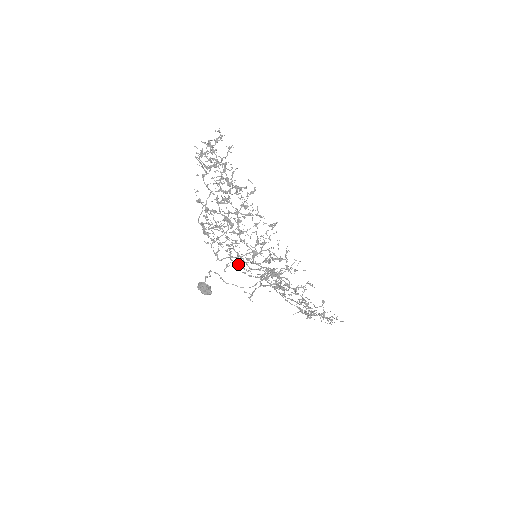
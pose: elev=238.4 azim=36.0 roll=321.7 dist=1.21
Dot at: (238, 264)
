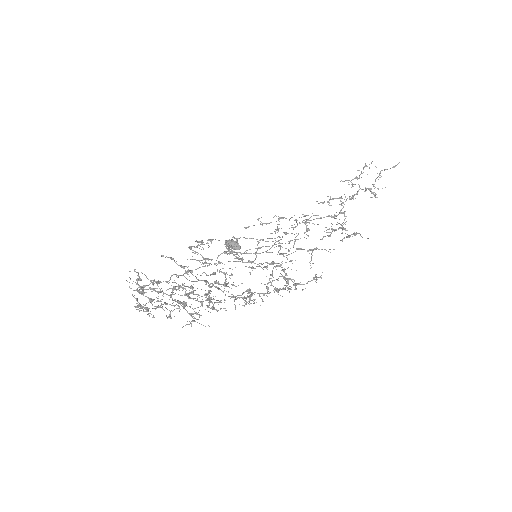
Dot at: (247, 238)
